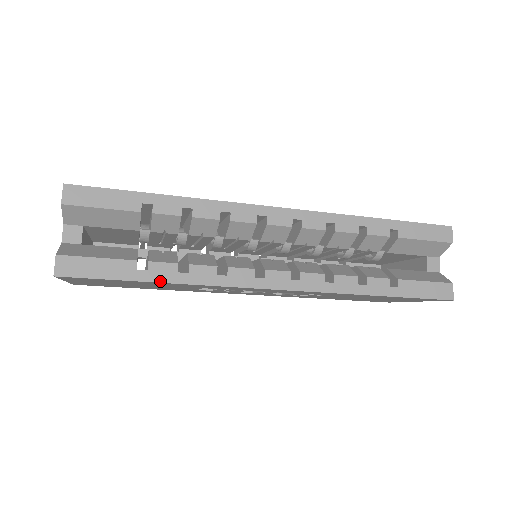
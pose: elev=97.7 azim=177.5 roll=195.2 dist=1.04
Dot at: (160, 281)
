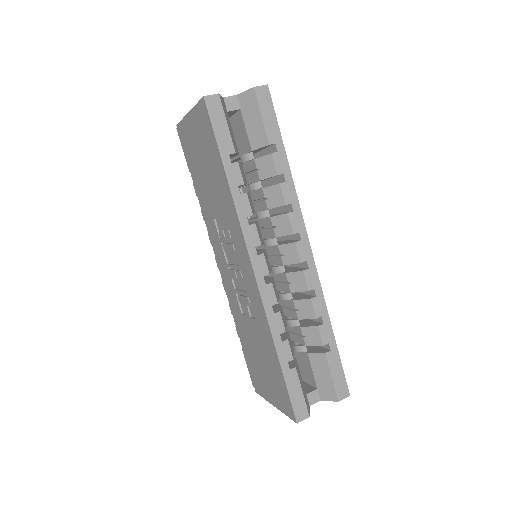
Dot at: (227, 175)
